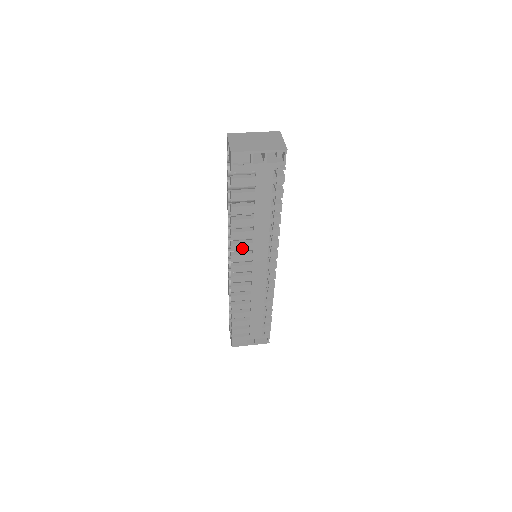
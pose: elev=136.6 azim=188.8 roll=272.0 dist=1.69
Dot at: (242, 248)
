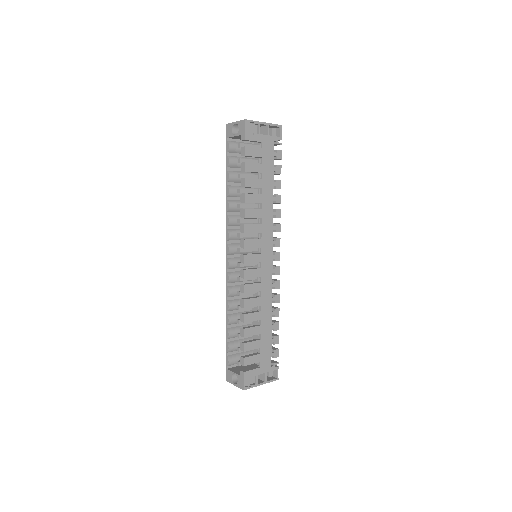
Dot at: (253, 230)
